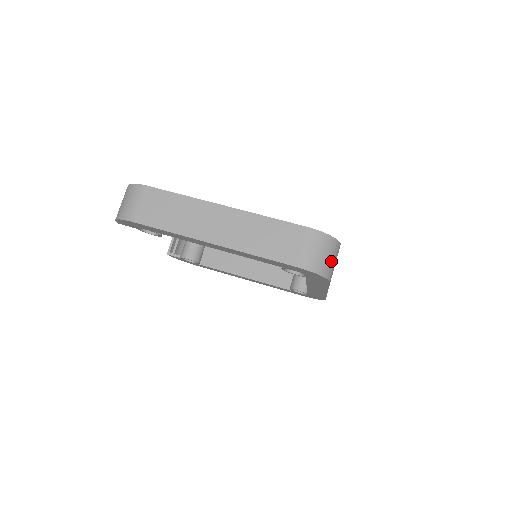
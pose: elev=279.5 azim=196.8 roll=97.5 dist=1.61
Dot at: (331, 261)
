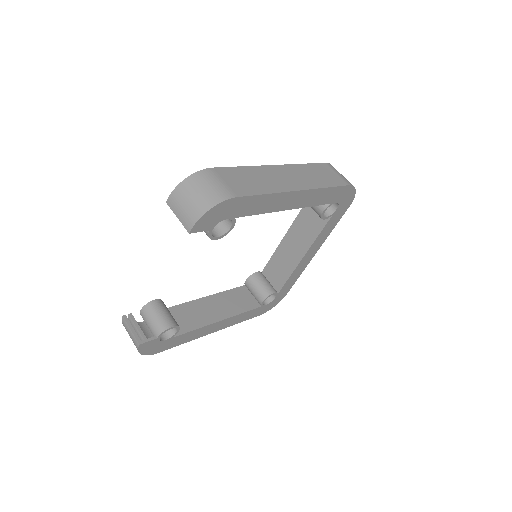
Dot at: occluded
